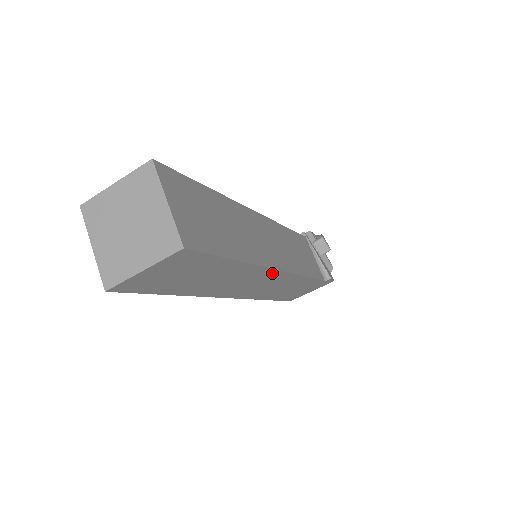
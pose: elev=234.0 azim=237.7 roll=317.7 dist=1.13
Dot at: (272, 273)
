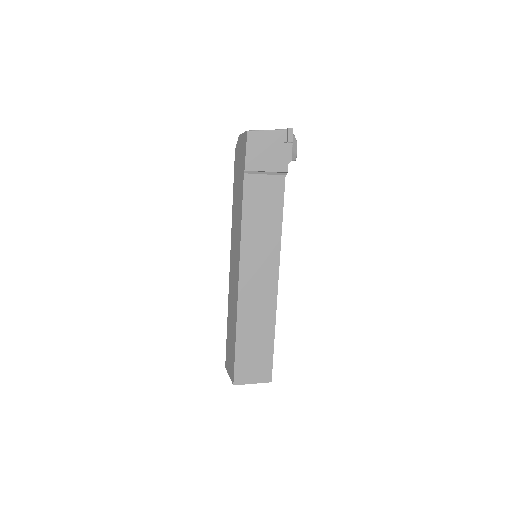
Dot at: occluded
